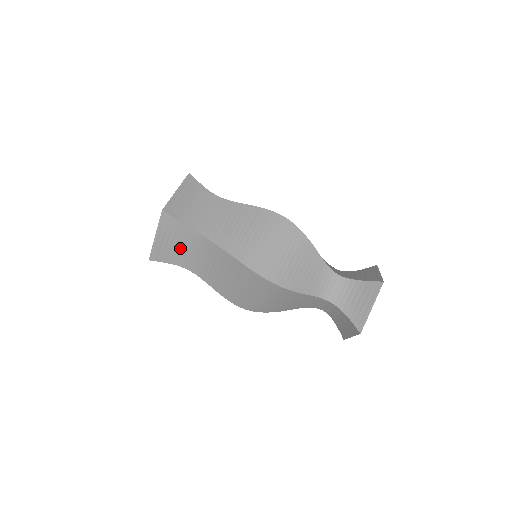
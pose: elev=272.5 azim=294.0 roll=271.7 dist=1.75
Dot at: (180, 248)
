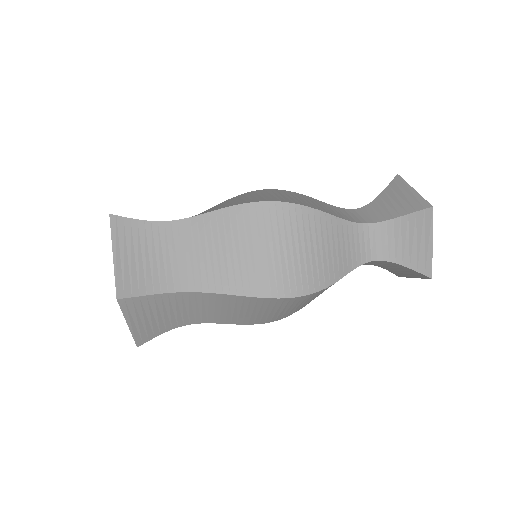
Dot at: (166, 315)
